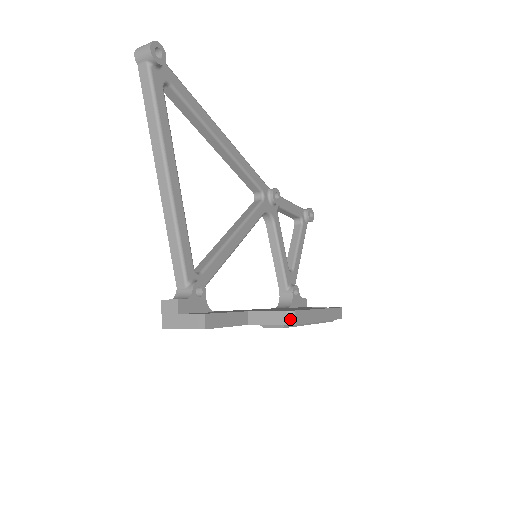
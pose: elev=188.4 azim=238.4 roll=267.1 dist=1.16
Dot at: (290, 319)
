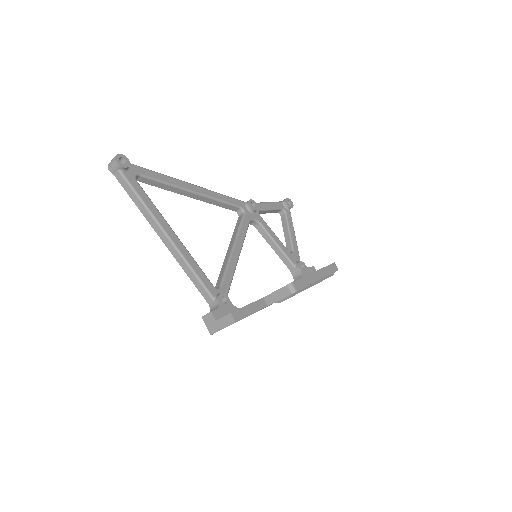
Dot at: (291, 289)
